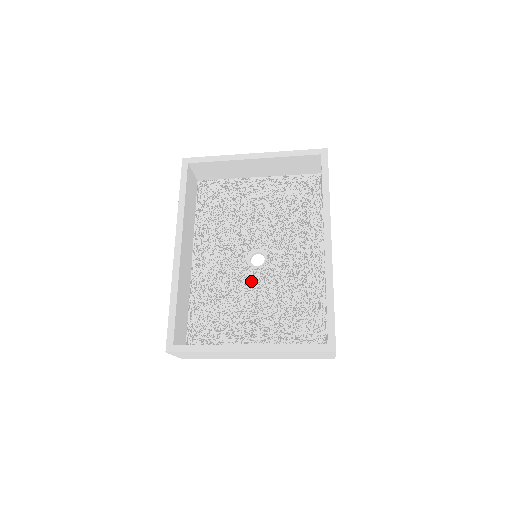
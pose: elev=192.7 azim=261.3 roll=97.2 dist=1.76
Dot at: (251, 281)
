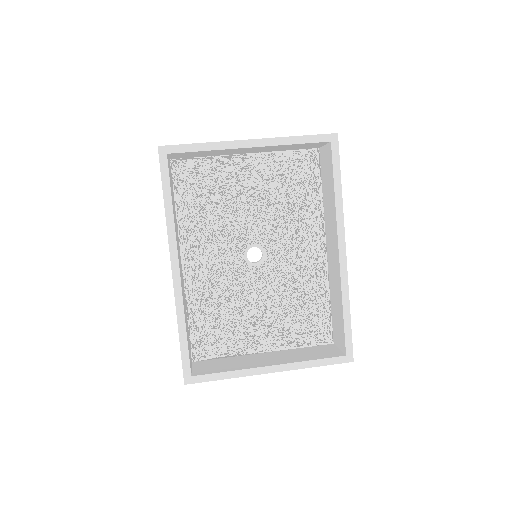
Dot at: (252, 282)
